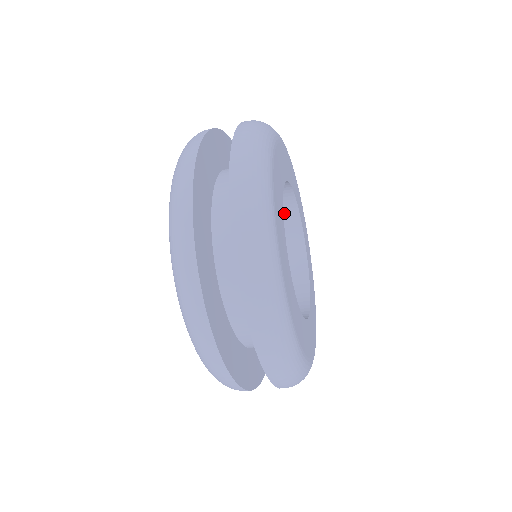
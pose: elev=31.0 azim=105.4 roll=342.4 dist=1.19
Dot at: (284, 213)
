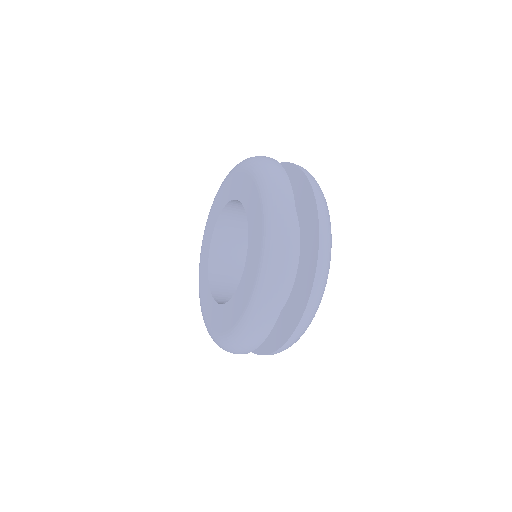
Dot at: occluded
